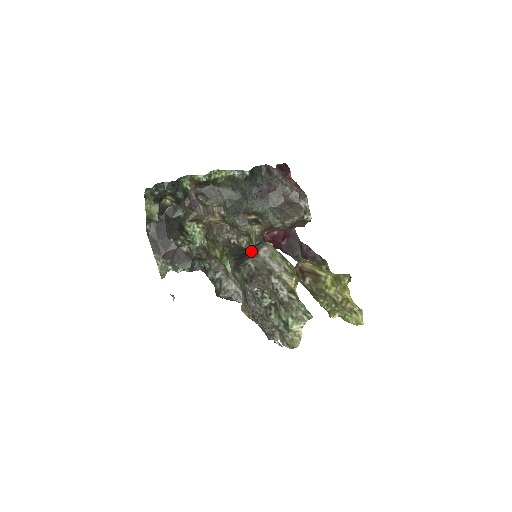
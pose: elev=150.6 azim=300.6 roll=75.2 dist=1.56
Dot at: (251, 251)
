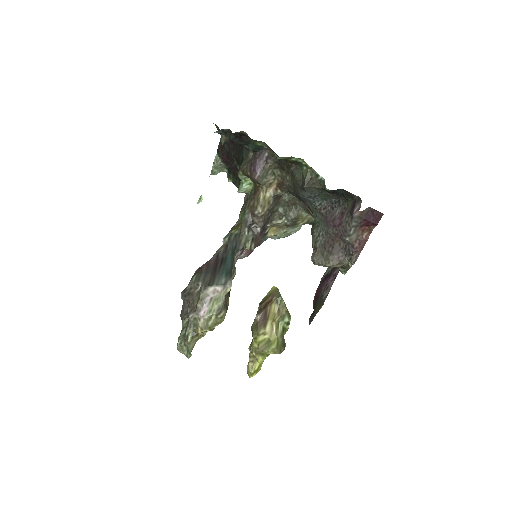
Dot at: (217, 273)
